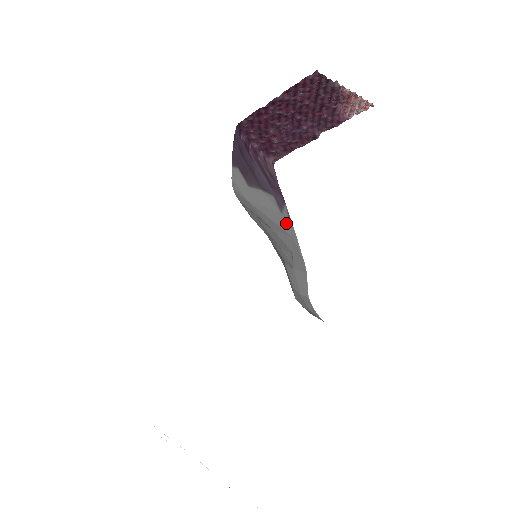
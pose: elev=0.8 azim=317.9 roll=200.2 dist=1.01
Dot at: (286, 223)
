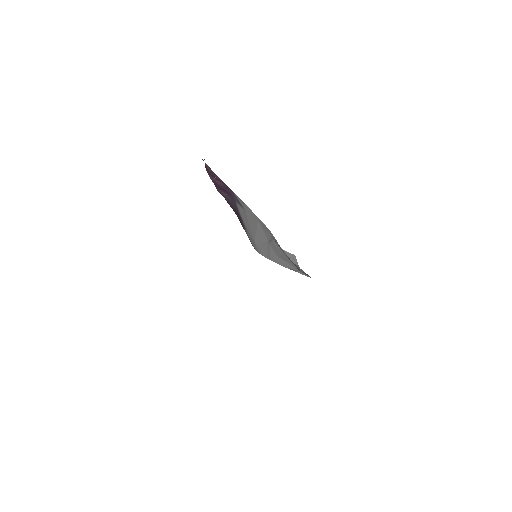
Dot at: (250, 214)
